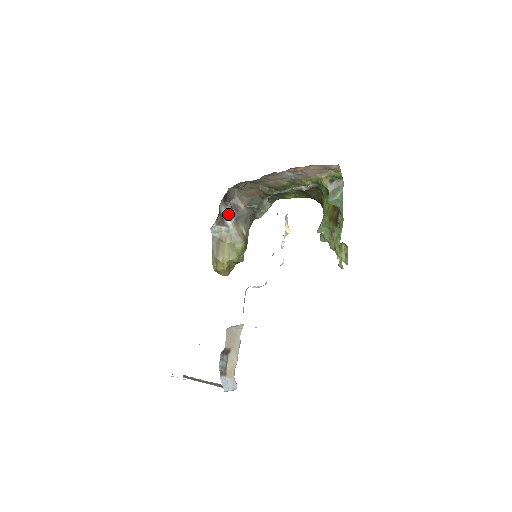
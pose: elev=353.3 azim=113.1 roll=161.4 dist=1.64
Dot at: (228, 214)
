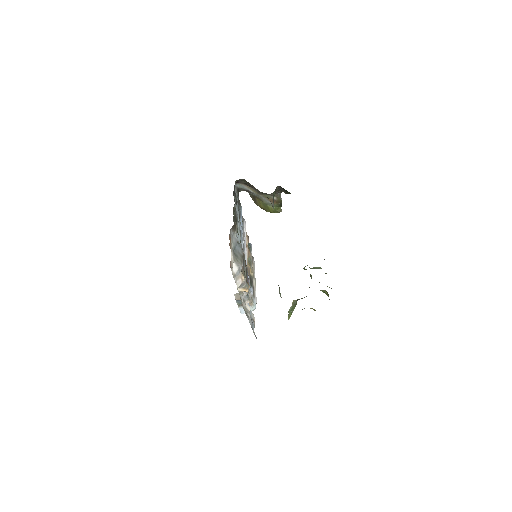
Dot at: (250, 188)
